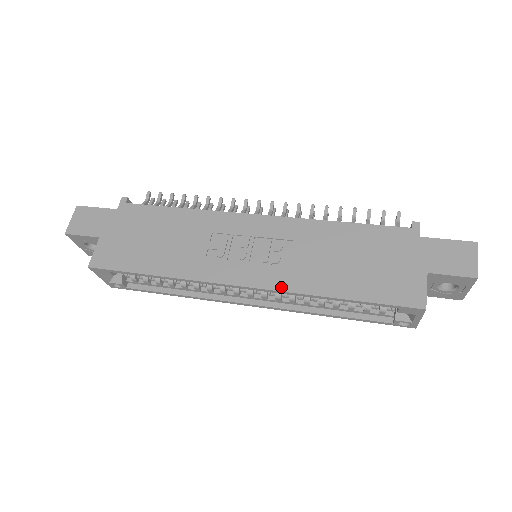
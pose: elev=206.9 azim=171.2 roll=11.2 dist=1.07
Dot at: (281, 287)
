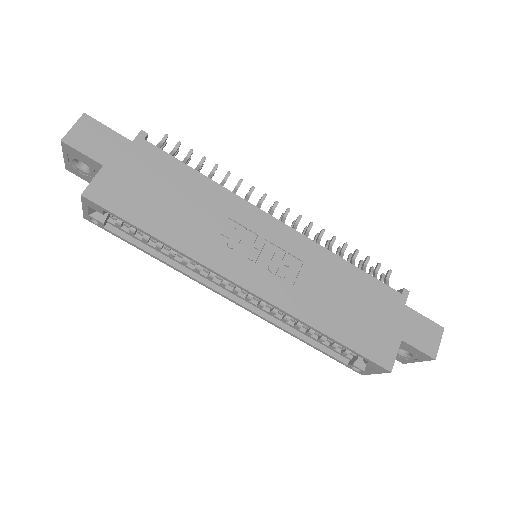
Dot at: (280, 304)
